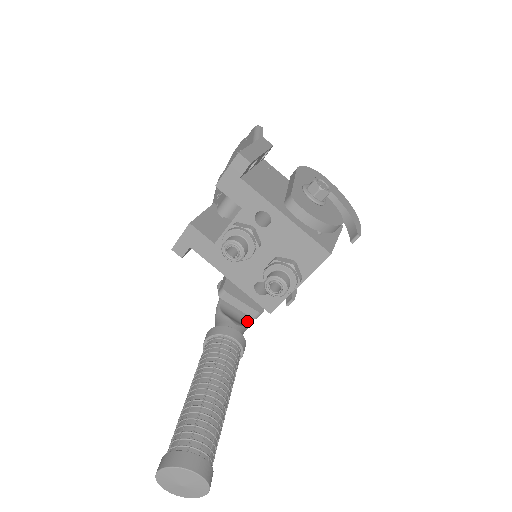
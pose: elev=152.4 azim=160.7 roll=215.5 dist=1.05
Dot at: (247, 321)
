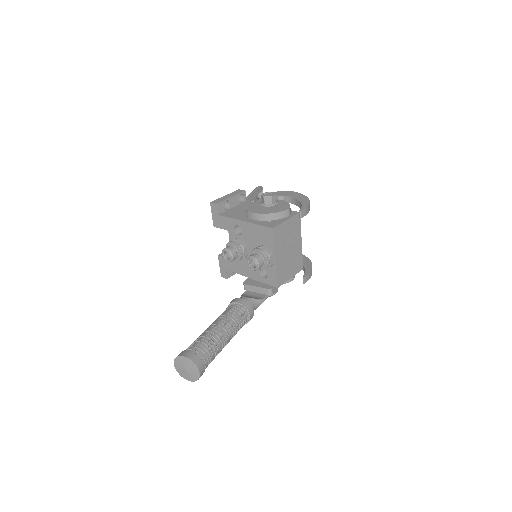
Dot at: (262, 297)
